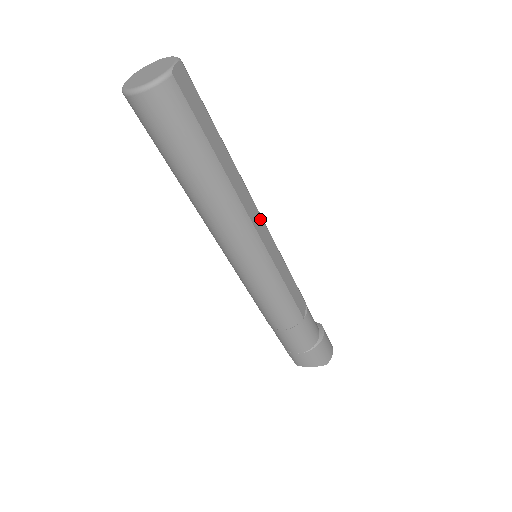
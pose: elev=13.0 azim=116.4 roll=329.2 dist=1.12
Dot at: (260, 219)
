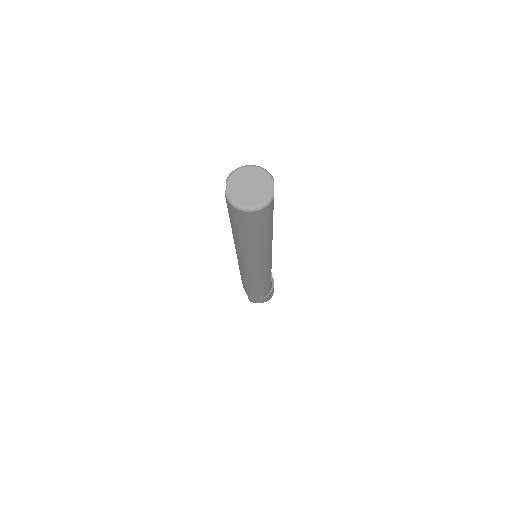
Dot at: occluded
